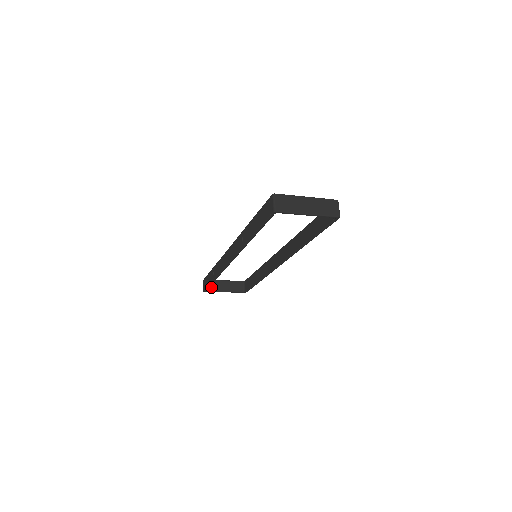
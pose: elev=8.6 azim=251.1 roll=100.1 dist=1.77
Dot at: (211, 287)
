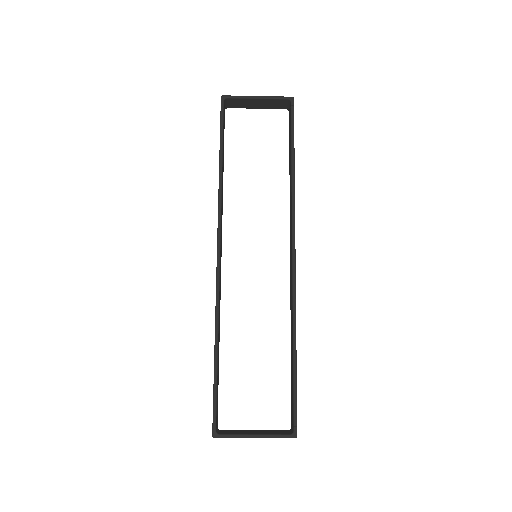
Dot at: (227, 433)
